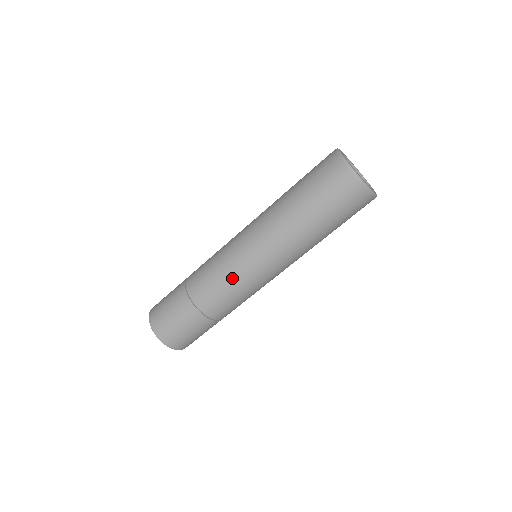
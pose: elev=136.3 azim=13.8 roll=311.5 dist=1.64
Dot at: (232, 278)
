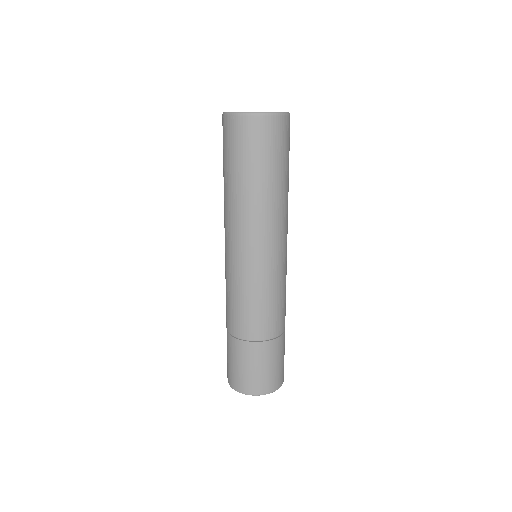
Dot at: (262, 290)
